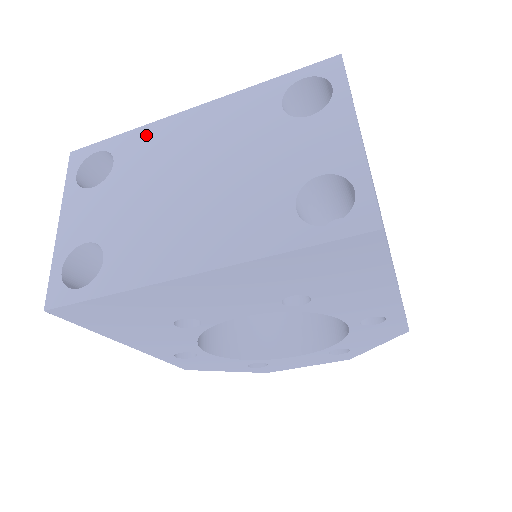
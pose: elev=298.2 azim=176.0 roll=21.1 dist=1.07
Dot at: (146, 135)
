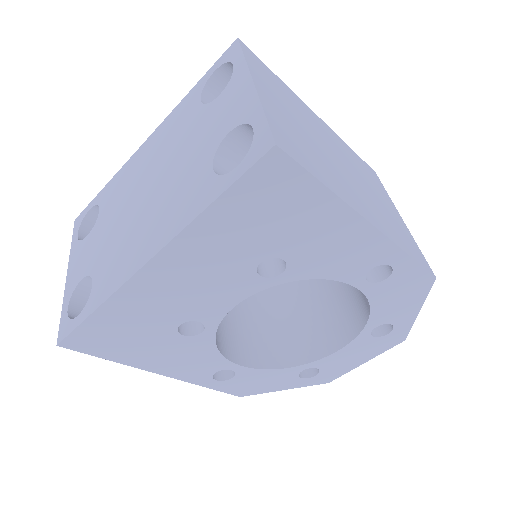
Dot at: (118, 178)
